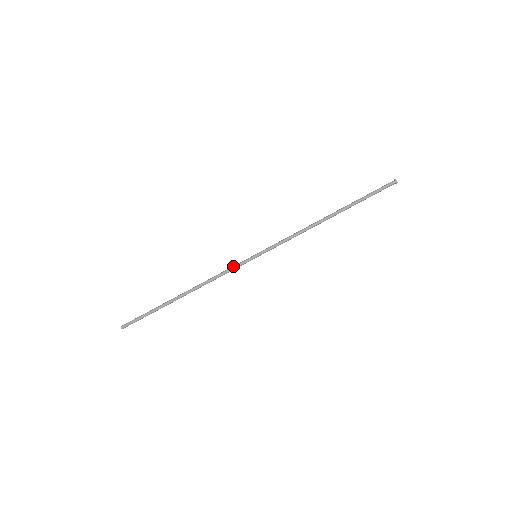
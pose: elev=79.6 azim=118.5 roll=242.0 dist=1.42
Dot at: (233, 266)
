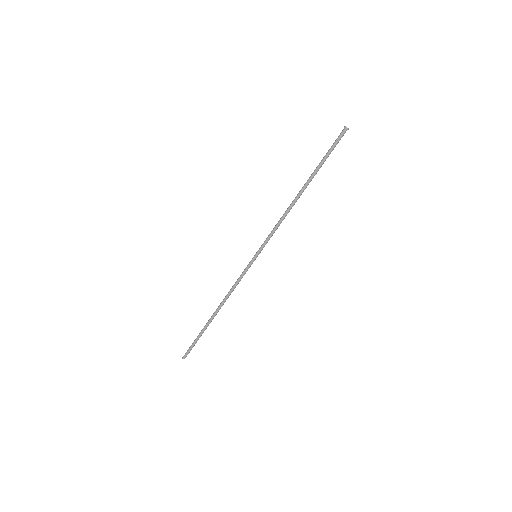
Dot at: (242, 273)
